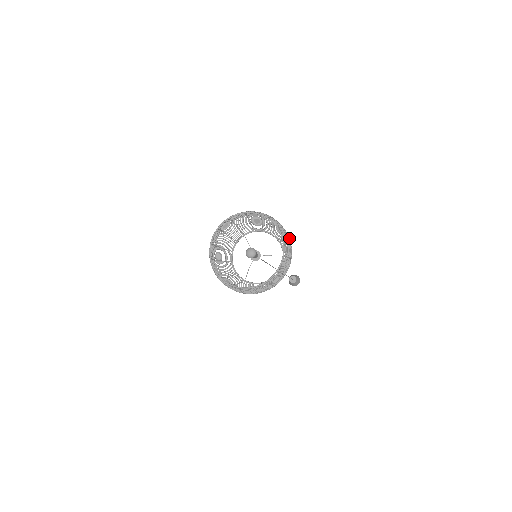
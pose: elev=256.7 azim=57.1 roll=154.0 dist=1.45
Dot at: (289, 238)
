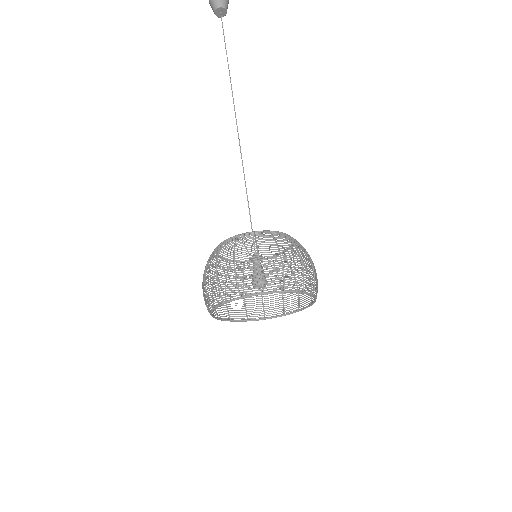
Dot at: (315, 270)
